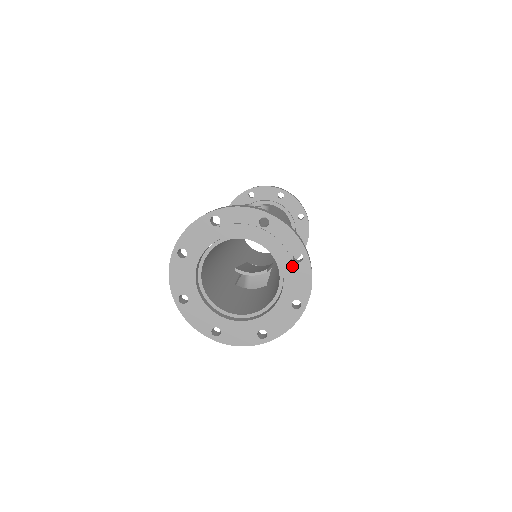
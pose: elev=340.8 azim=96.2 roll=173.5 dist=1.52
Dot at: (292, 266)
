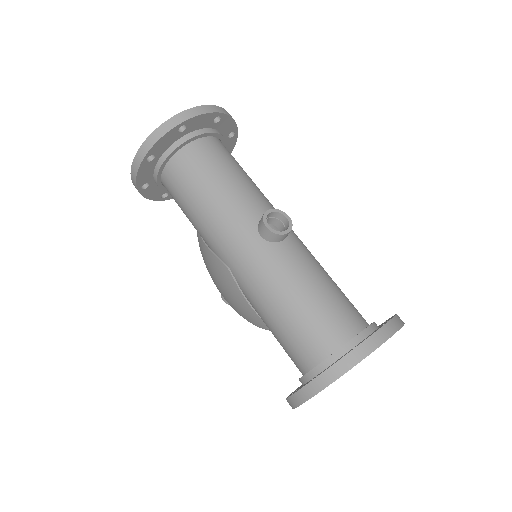
Dot at: occluded
